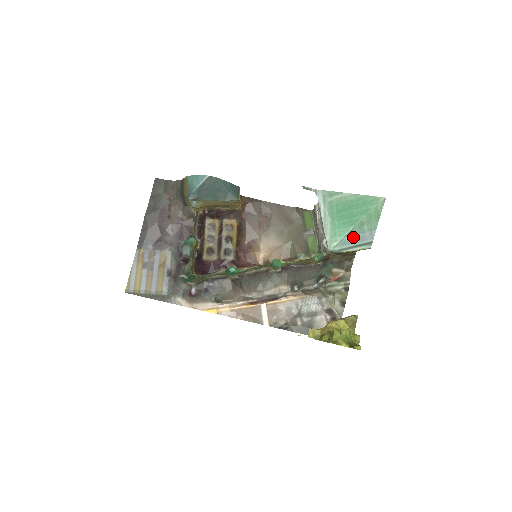
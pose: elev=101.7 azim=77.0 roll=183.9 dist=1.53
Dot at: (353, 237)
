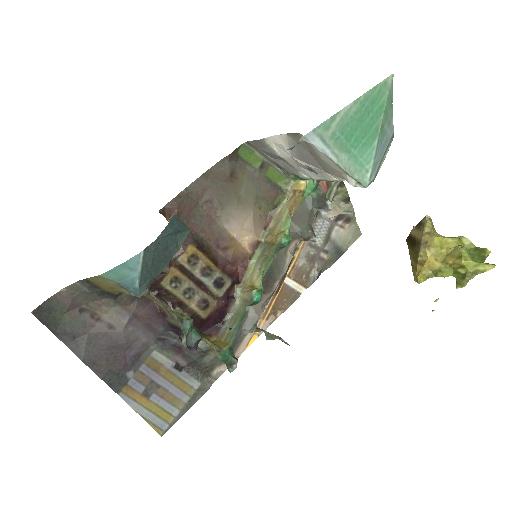
Dot at: (380, 150)
